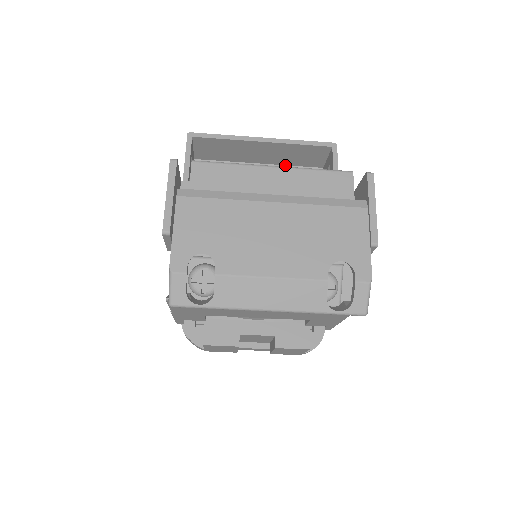
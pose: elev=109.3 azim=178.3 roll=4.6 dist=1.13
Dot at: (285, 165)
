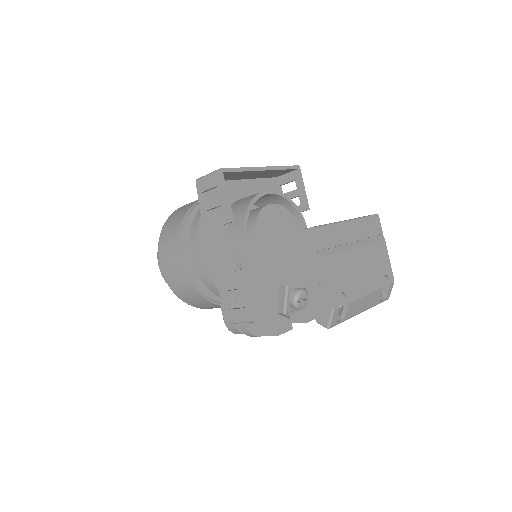
Dot at: (257, 178)
